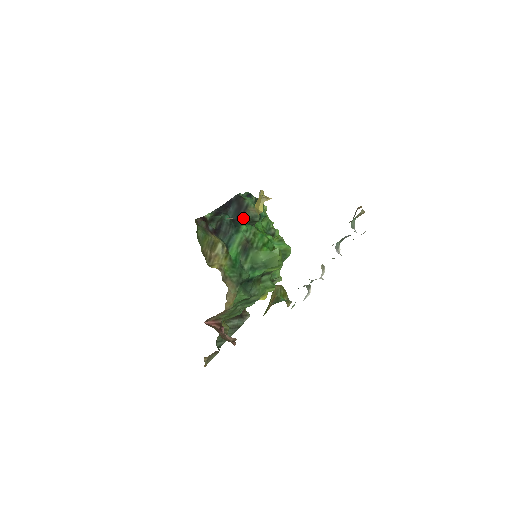
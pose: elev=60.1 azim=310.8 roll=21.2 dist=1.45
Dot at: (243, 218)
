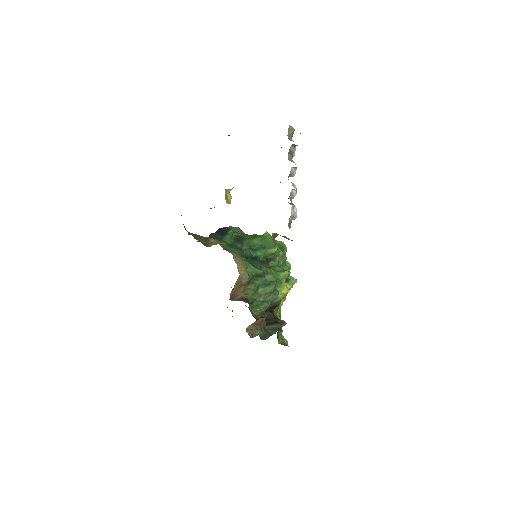
Dot at: occluded
